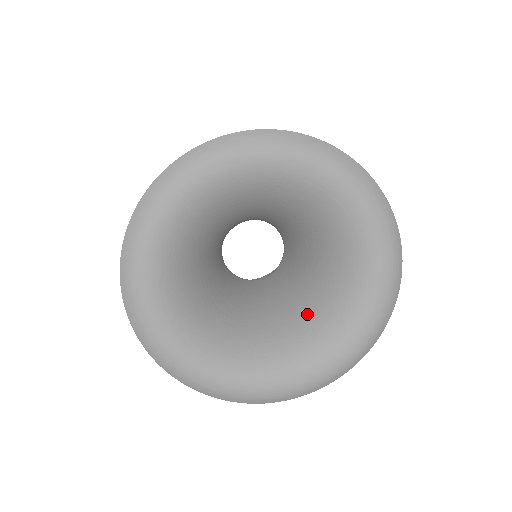
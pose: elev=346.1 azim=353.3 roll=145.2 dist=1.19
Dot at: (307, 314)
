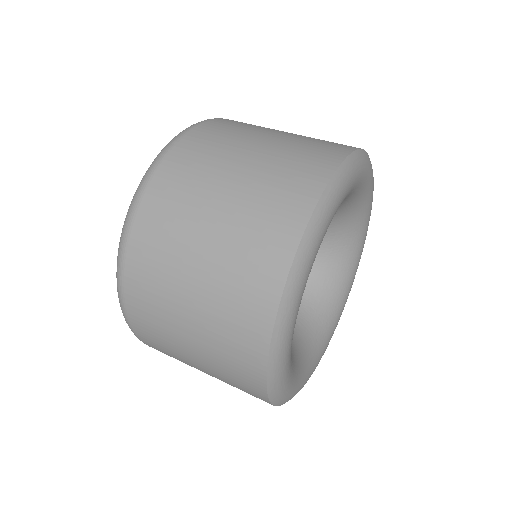
Dot at: (323, 272)
